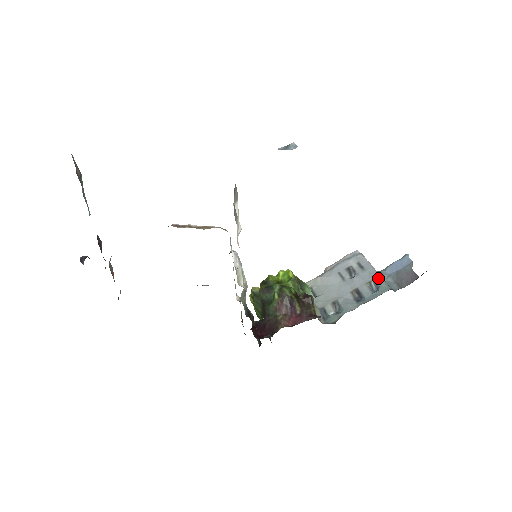
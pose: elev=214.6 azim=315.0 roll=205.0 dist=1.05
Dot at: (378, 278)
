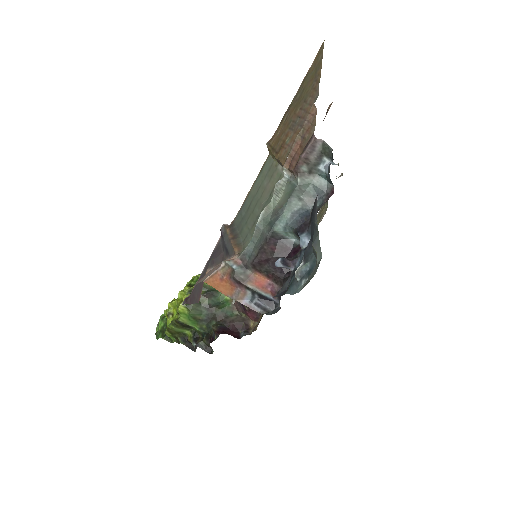
Dot at: occluded
